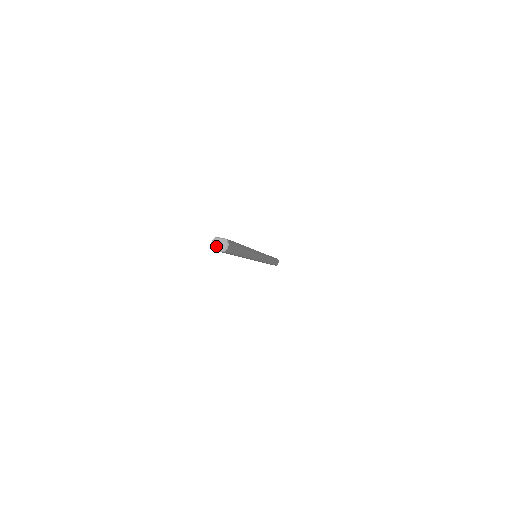
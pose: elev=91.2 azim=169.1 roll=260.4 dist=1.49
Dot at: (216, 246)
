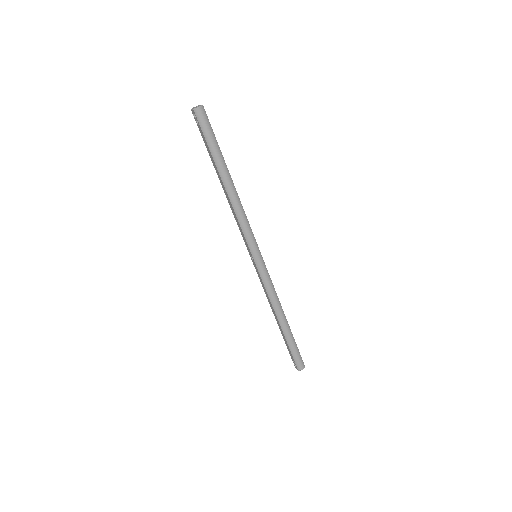
Dot at: (194, 107)
